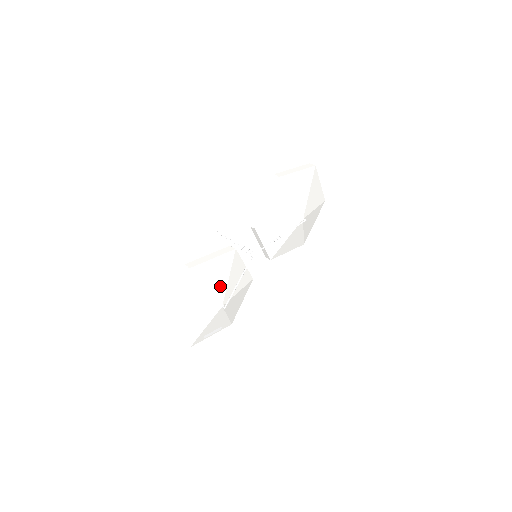
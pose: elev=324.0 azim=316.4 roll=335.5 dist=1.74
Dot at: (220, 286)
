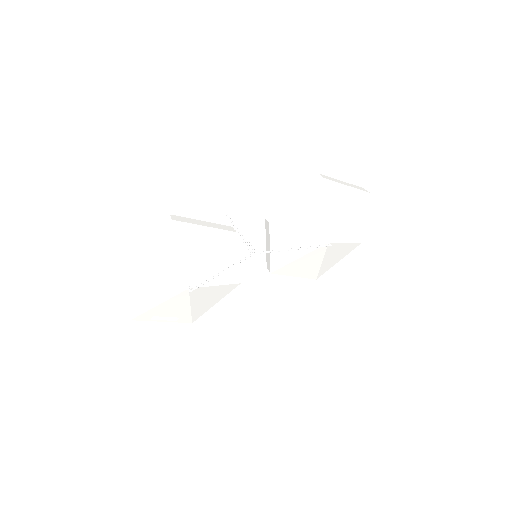
Dot at: (198, 263)
